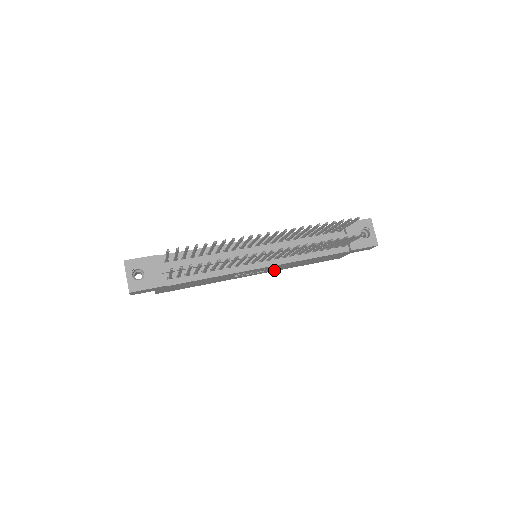
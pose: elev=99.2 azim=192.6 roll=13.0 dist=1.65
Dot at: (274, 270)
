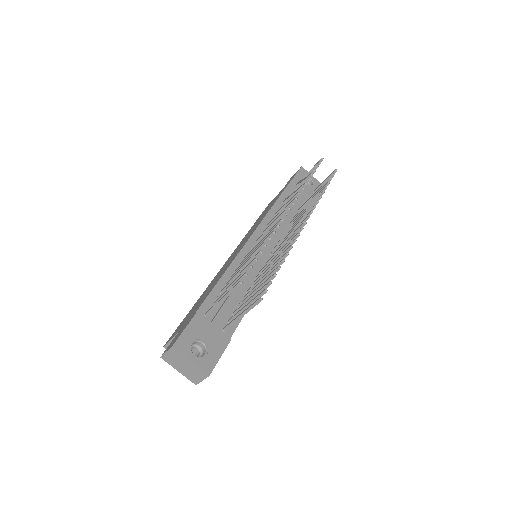
Dot at: occluded
